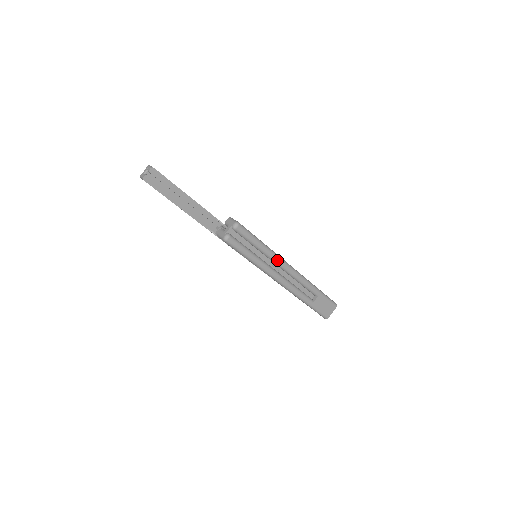
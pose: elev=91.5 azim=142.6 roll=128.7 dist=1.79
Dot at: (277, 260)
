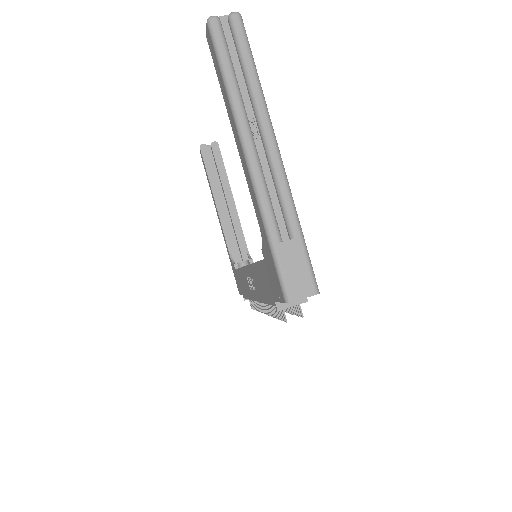
Dot at: (262, 112)
